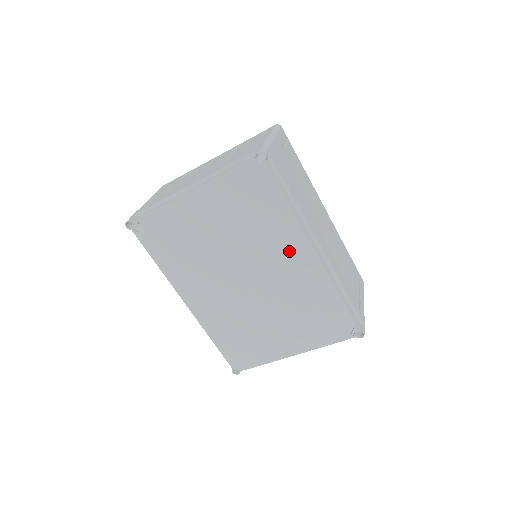
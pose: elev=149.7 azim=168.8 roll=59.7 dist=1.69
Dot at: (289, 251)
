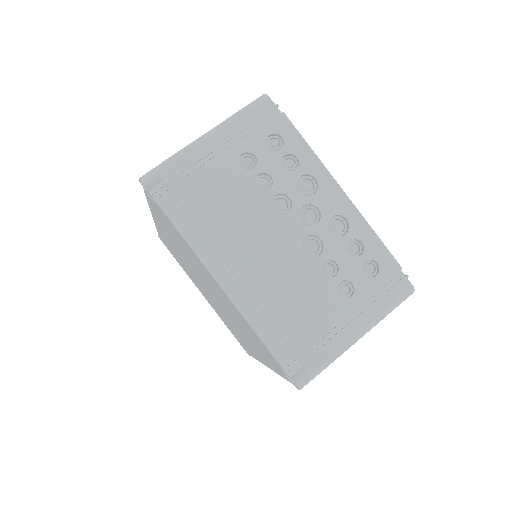
Dot at: (252, 346)
